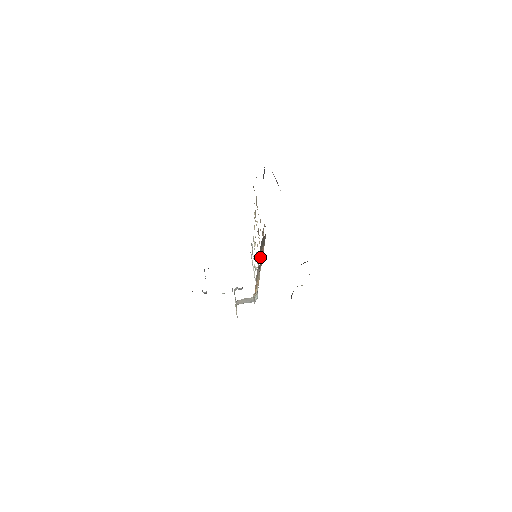
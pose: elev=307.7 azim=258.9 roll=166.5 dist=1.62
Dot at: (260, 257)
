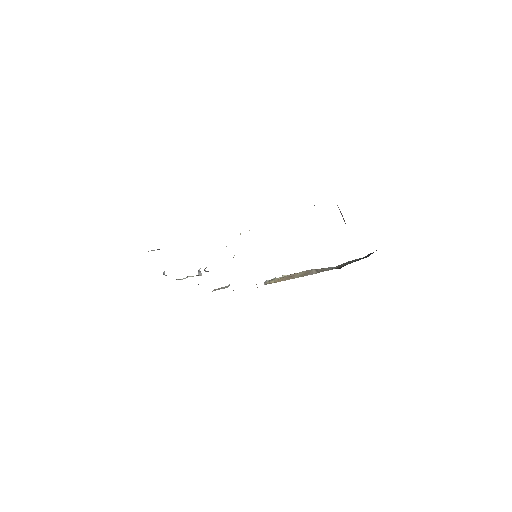
Dot at: occluded
